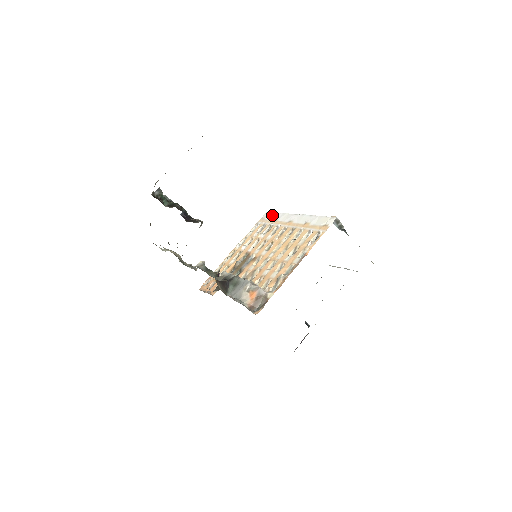
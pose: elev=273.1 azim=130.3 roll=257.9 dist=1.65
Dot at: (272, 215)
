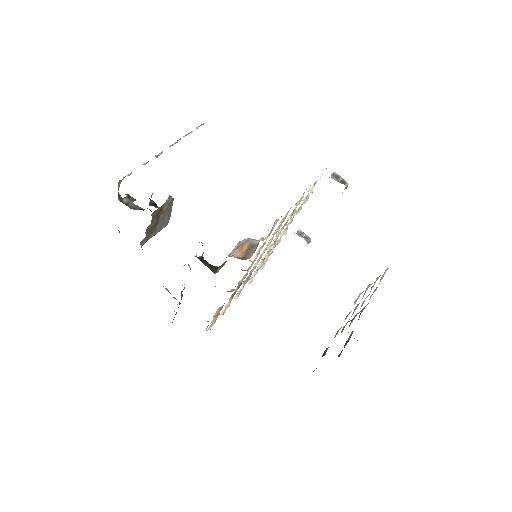
Dot at: (277, 244)
